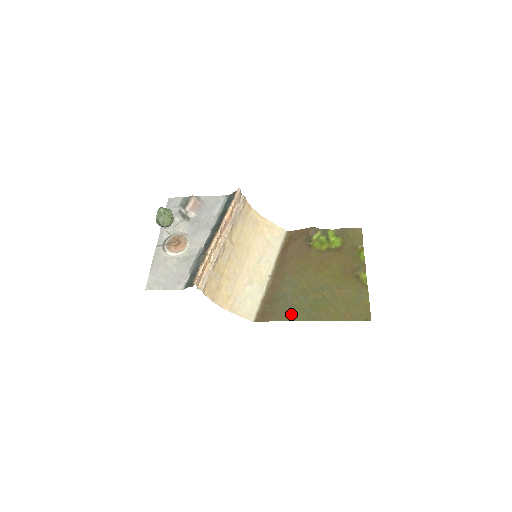
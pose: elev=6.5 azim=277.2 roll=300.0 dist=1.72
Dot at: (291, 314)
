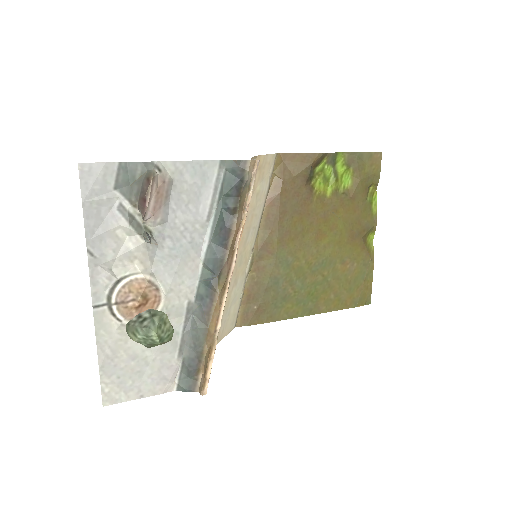
Dot at: (284, 310)
